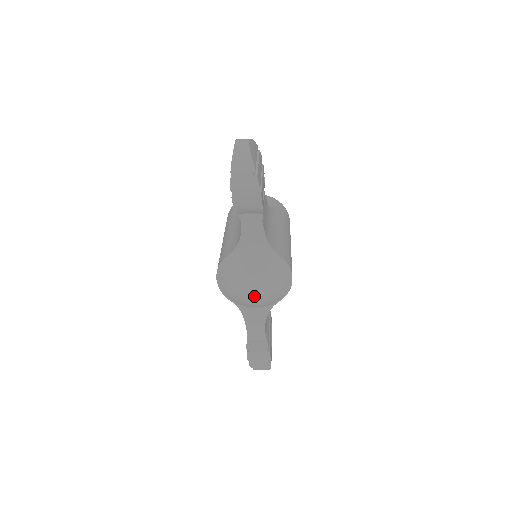
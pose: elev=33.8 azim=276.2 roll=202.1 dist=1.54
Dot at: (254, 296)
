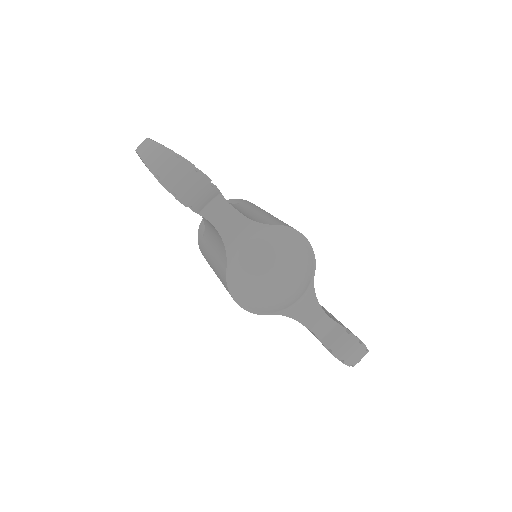
Dot at: (286, 285)
